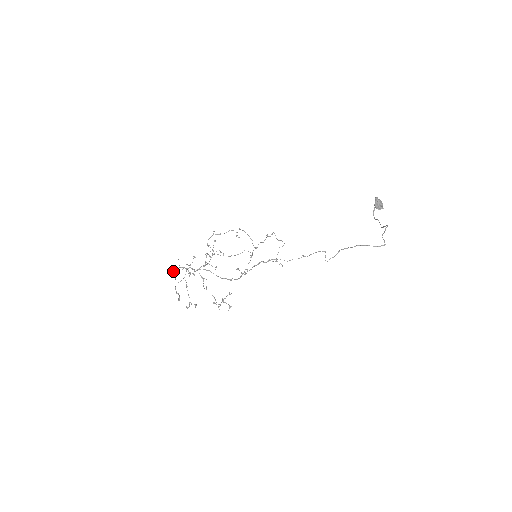
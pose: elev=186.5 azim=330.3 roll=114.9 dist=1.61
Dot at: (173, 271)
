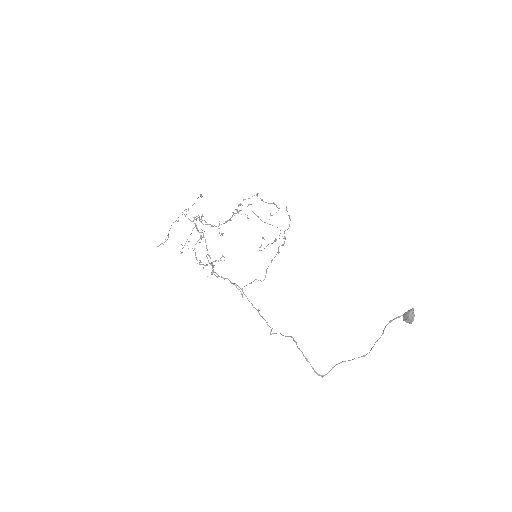
Dot at: (188, 209)
